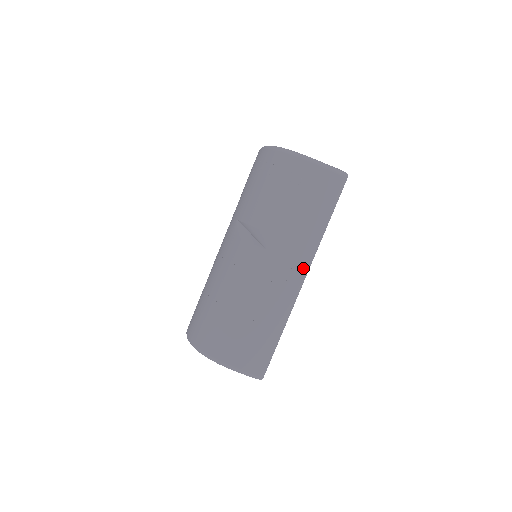
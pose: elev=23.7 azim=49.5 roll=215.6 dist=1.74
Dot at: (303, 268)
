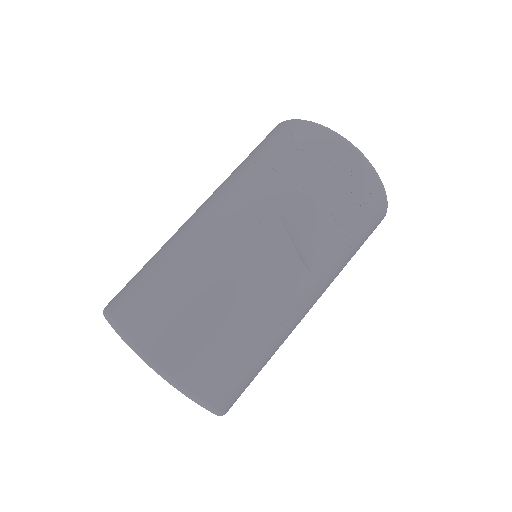
Dot at: occluded
